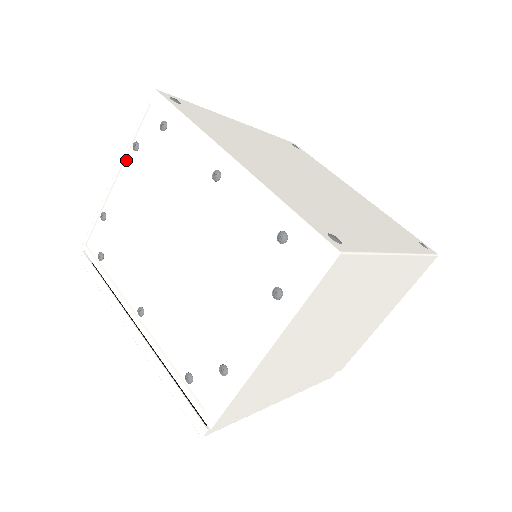
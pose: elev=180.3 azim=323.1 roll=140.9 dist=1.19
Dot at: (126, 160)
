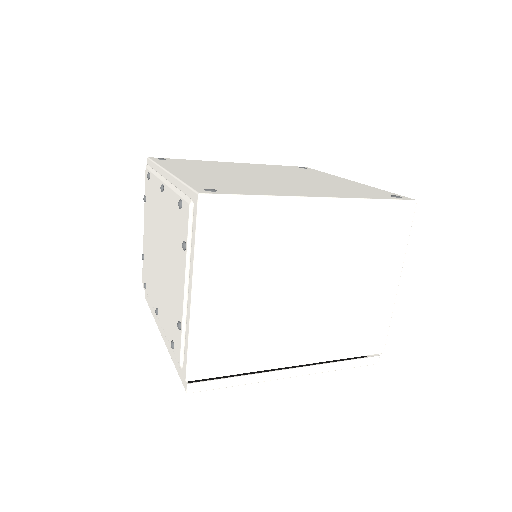
Dot at: (144, 211)
